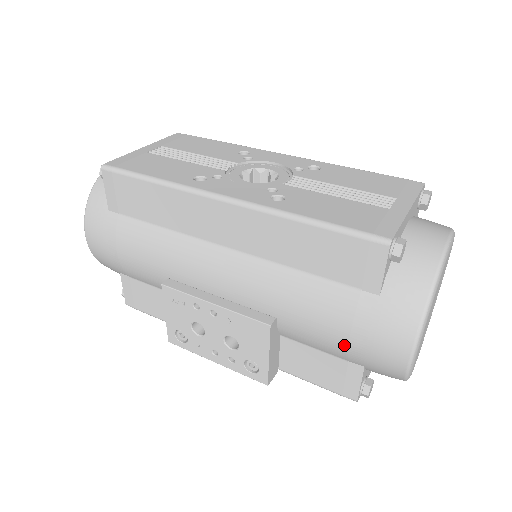
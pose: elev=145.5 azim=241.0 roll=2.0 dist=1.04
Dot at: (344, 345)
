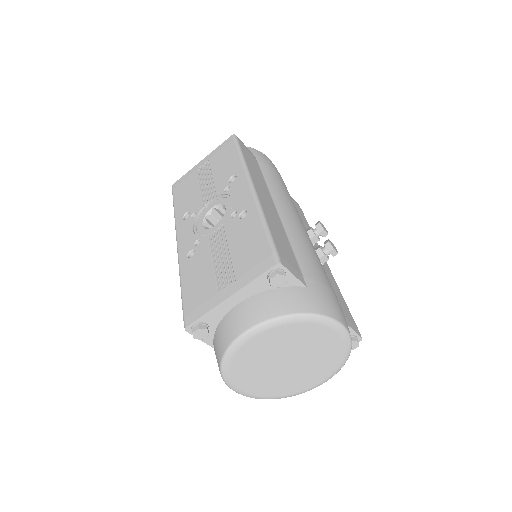
Dot at: occluded
